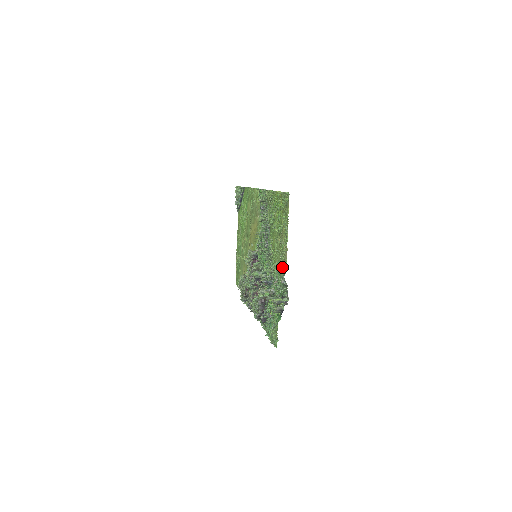
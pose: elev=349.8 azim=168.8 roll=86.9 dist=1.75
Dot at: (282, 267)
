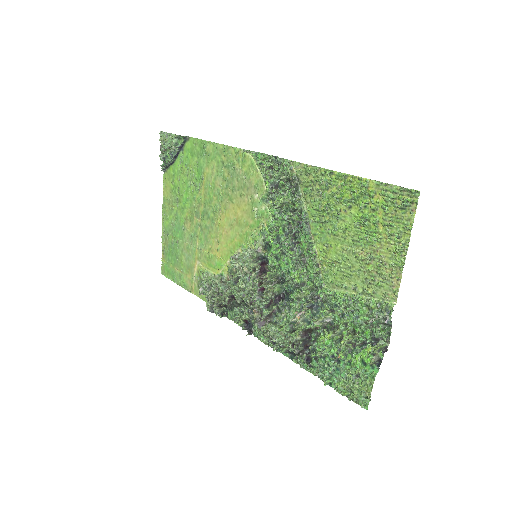
Dot at: (374, 296)
